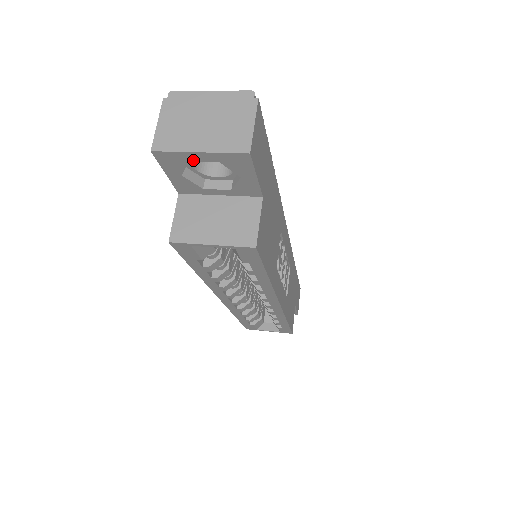
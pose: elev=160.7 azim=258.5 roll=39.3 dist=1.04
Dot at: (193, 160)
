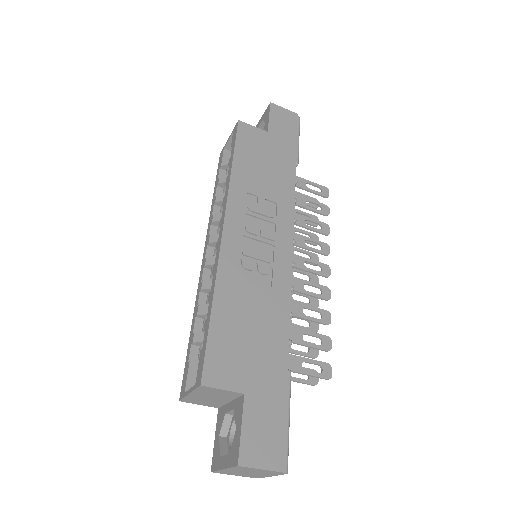
Dot at: occluded
